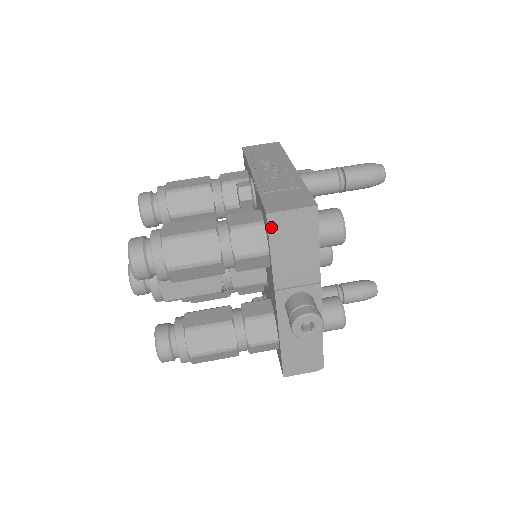
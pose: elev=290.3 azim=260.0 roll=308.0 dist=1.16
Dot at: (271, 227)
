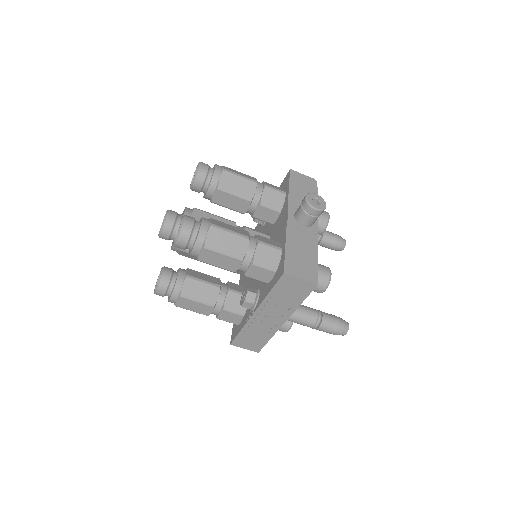
Dot at: occluded
